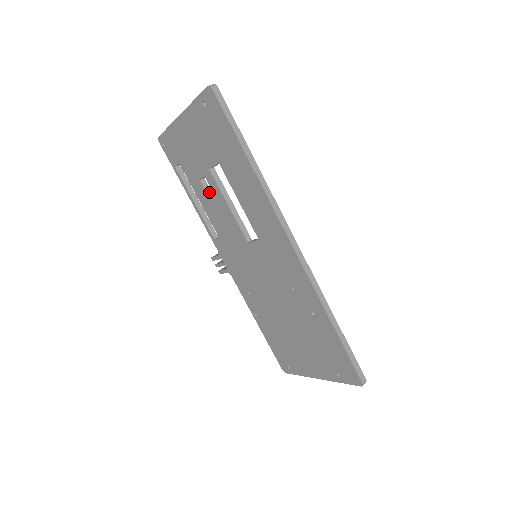
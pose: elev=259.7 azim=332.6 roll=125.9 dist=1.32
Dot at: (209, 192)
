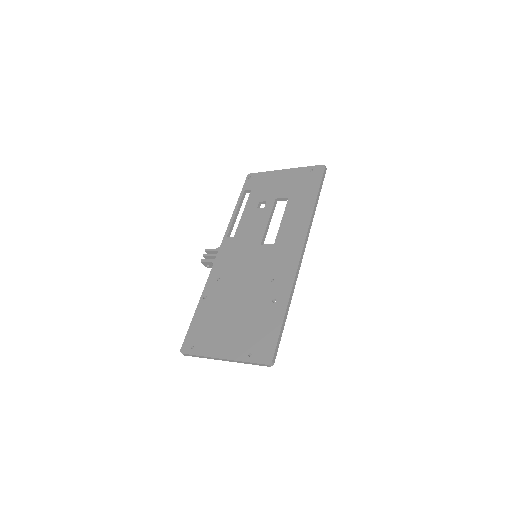
Dot at: (260, 210)
